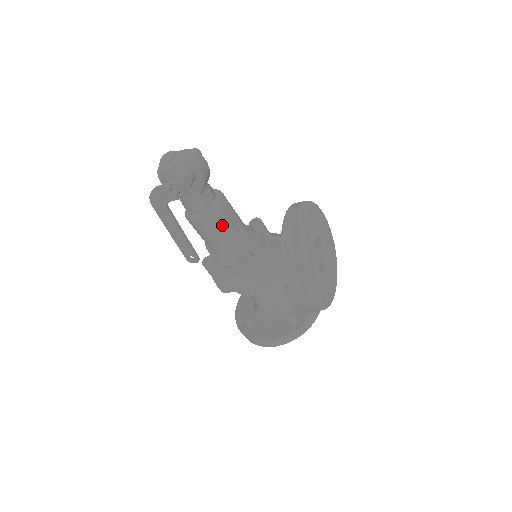
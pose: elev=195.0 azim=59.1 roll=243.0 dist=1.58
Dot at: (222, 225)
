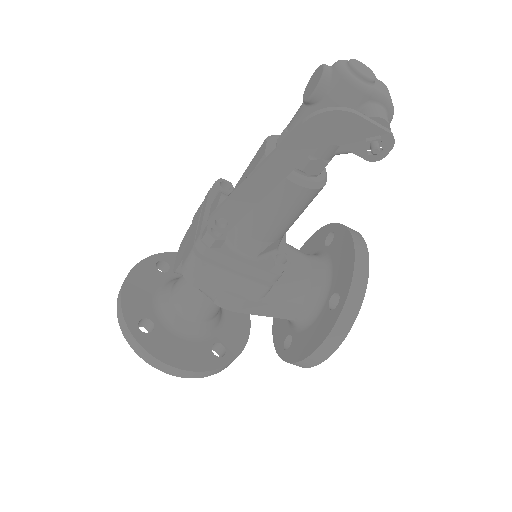
Dot at: (303, 208)
